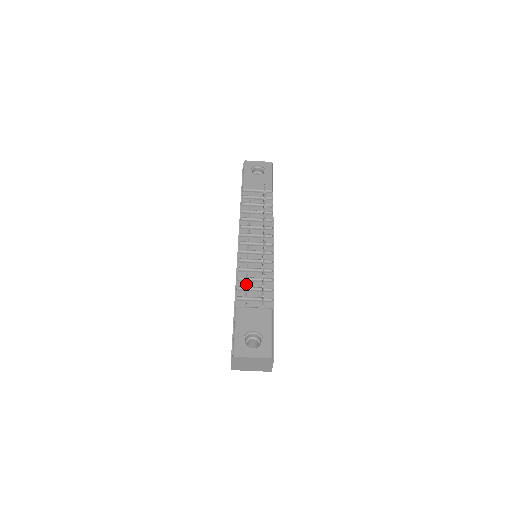
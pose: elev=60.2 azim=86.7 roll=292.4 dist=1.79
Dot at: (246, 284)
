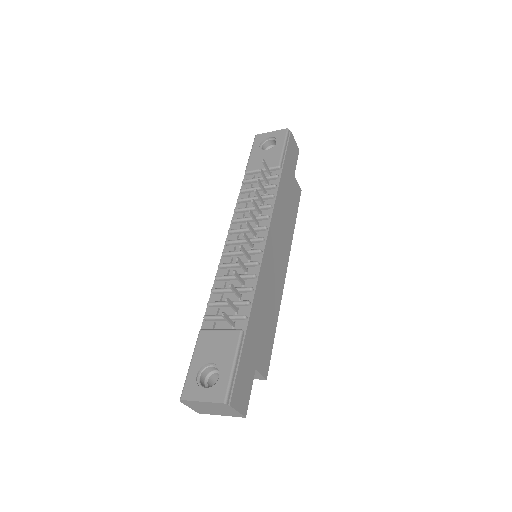
Dot at: occluded
